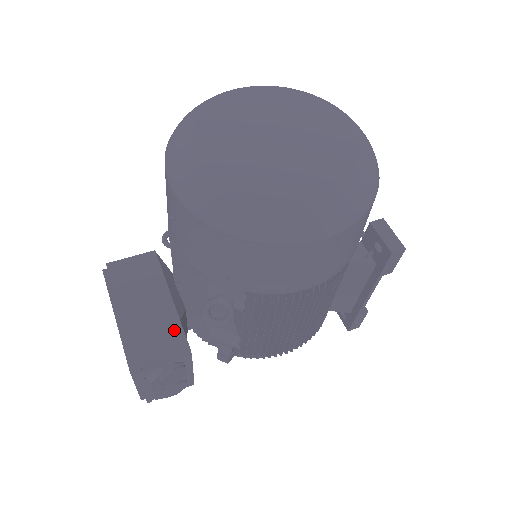
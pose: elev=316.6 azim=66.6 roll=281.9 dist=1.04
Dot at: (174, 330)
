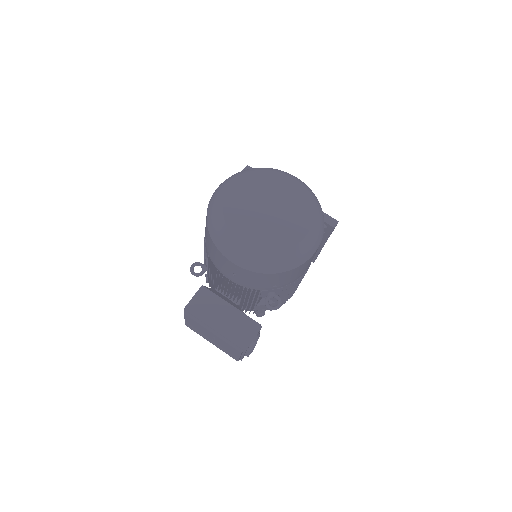
Dot at: (246, 321)
